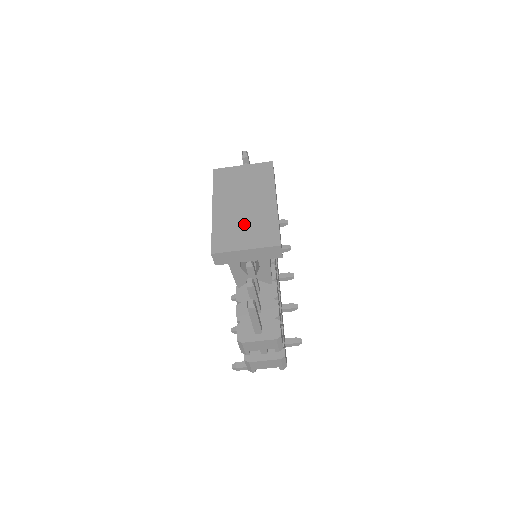
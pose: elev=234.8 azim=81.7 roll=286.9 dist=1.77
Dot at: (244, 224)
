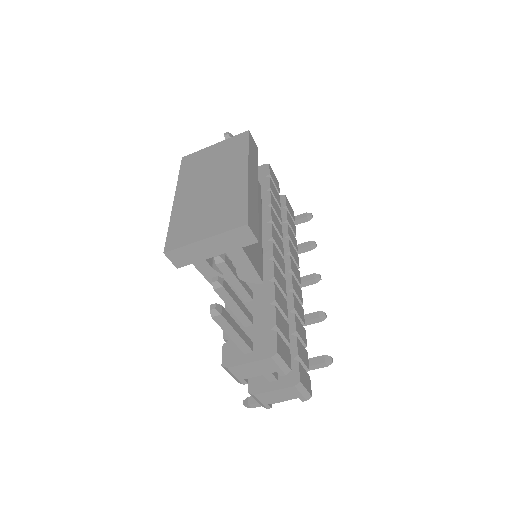
Dot at: (206, 209)
